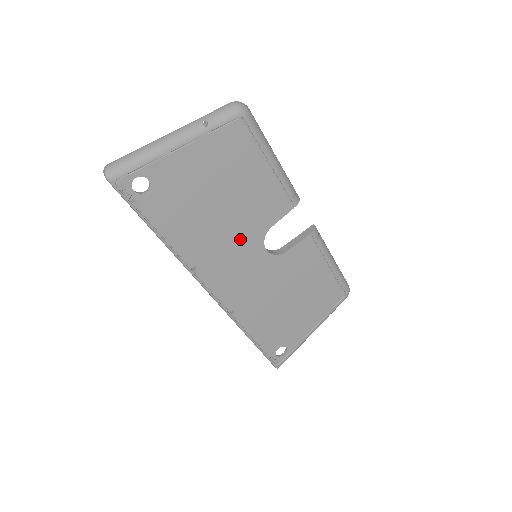
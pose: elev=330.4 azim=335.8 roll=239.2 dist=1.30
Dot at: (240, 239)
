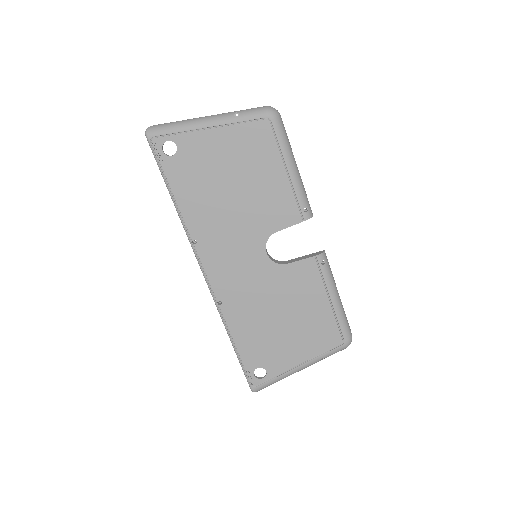
Dot at: (243, 231)
